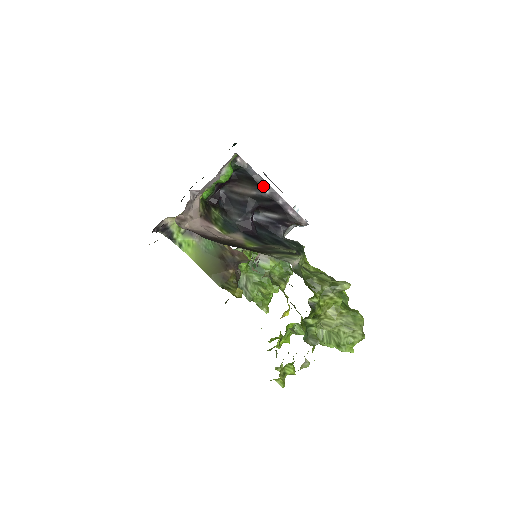
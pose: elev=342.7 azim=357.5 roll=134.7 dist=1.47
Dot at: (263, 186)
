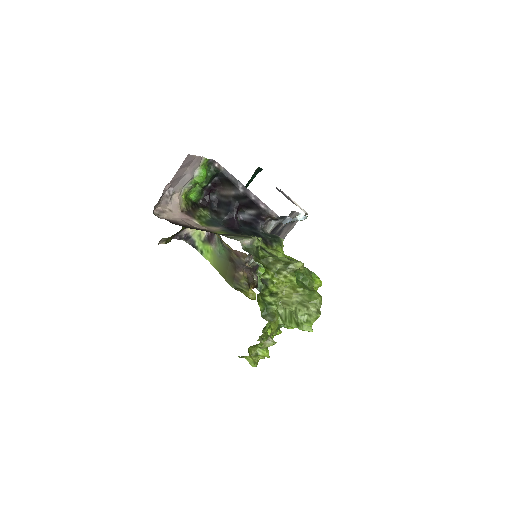
Dot at: (237, 185)
